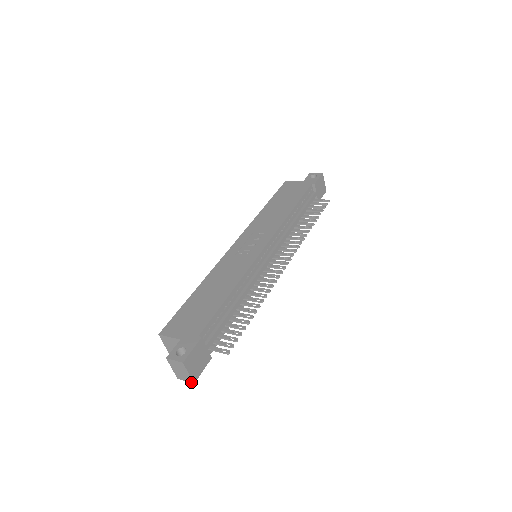
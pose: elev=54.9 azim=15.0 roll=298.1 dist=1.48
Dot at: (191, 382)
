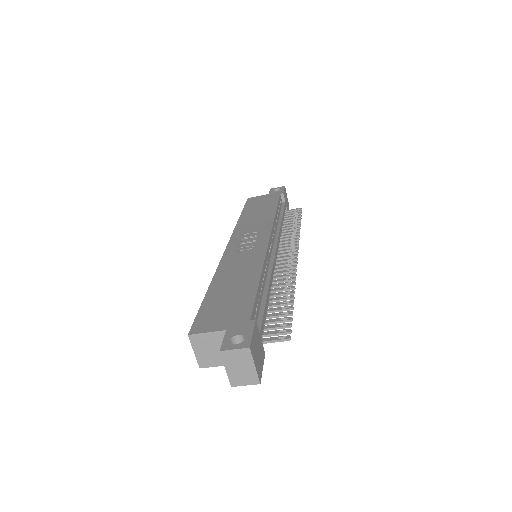
Dot at: (255, 383)
